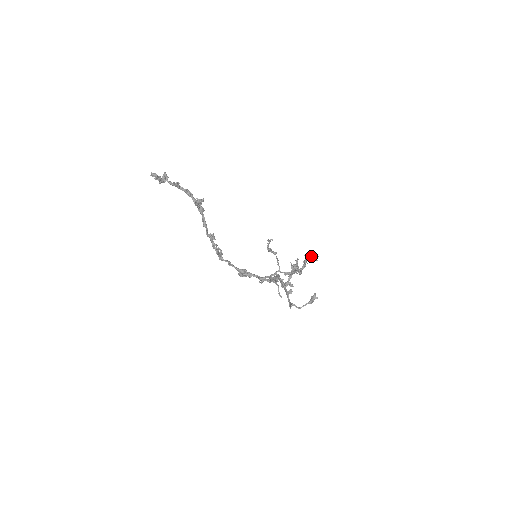
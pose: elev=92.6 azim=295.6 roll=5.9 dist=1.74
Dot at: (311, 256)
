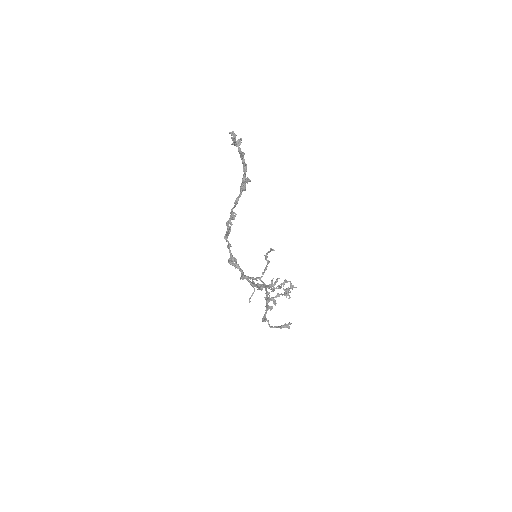
Dot at: (290, 283)
